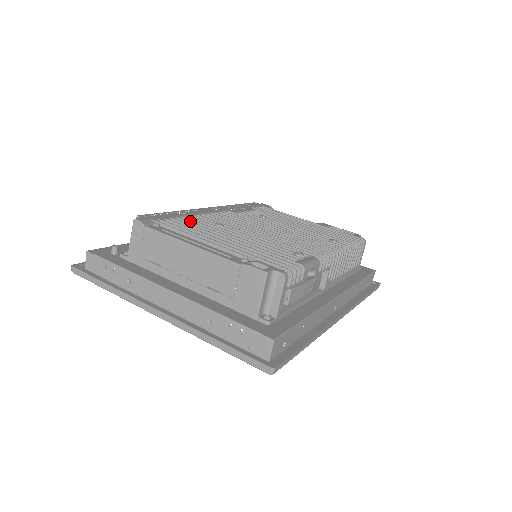
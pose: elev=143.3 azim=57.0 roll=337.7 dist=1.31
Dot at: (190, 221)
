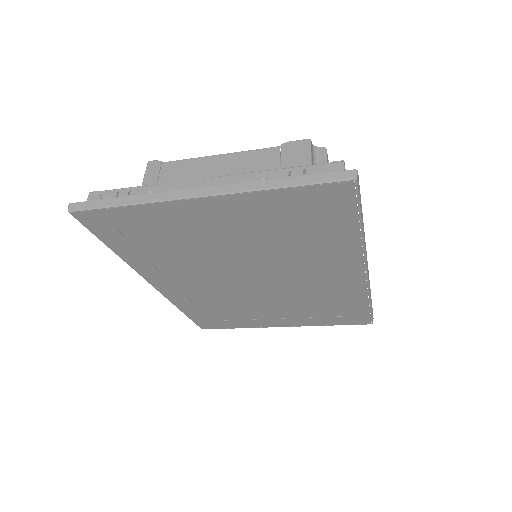
Dot at: occluded
